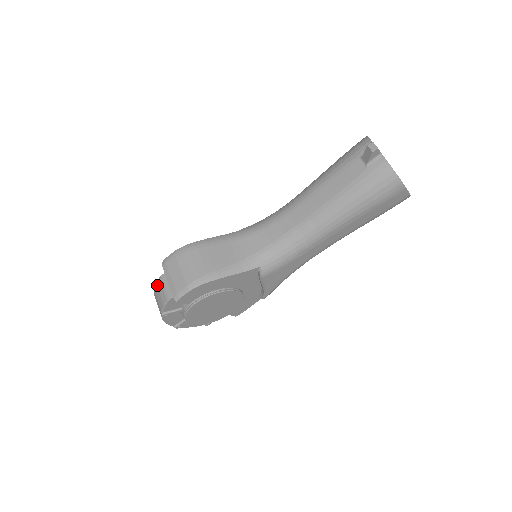
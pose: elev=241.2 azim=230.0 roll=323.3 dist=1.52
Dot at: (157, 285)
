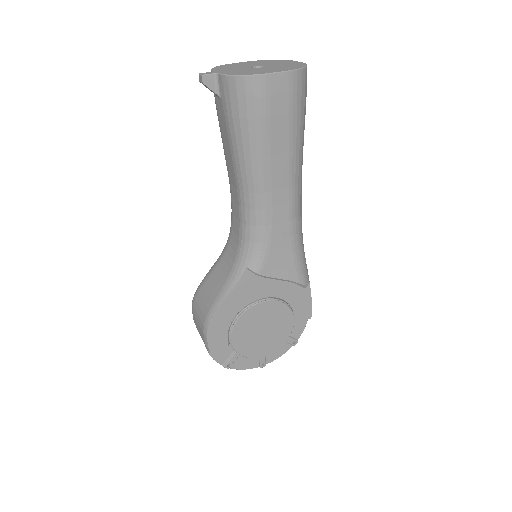
Dot at: occluded
